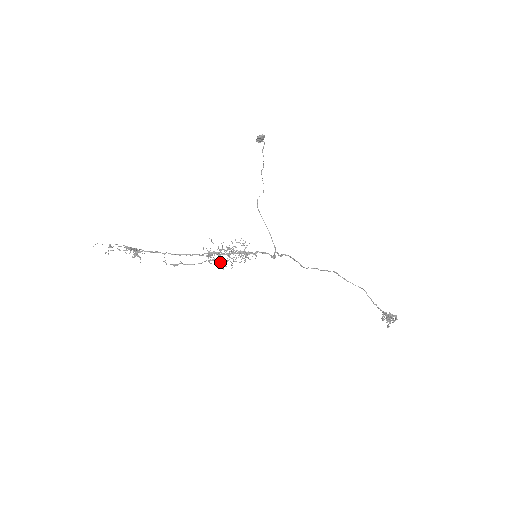
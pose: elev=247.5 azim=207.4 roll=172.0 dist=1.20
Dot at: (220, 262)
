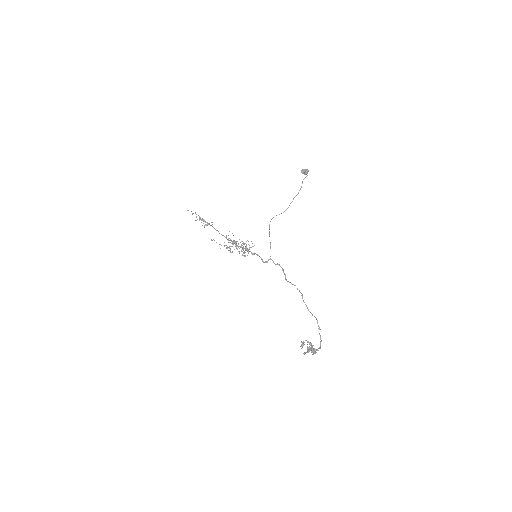
Dot at: occluded
